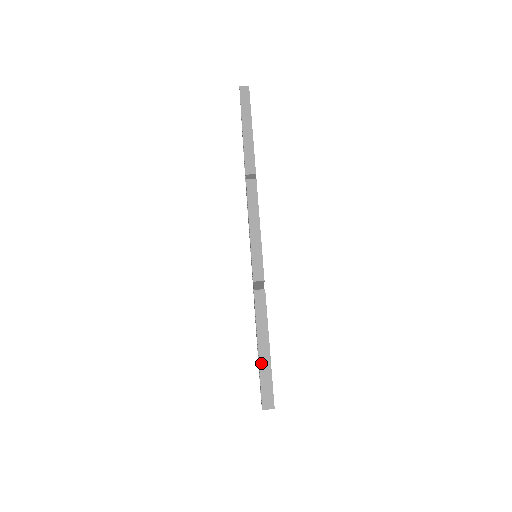
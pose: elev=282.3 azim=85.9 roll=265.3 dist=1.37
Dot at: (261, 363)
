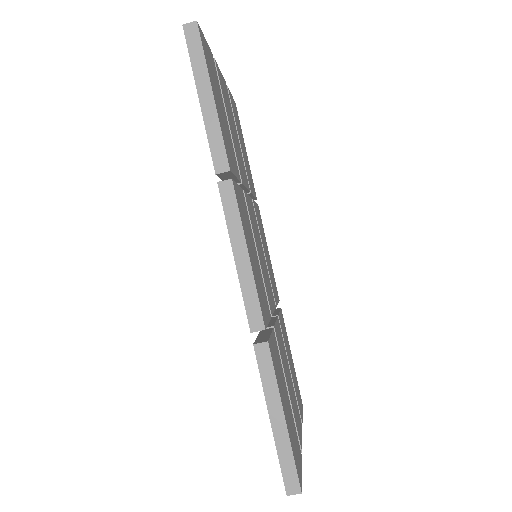
Dot at: (277, 439)
